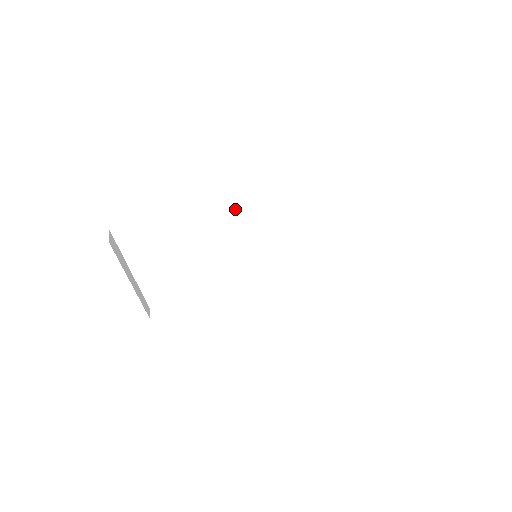
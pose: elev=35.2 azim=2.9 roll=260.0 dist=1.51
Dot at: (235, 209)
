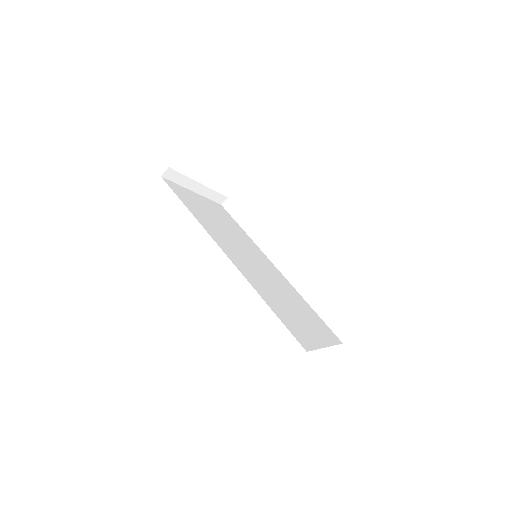
Dot at: occluded
